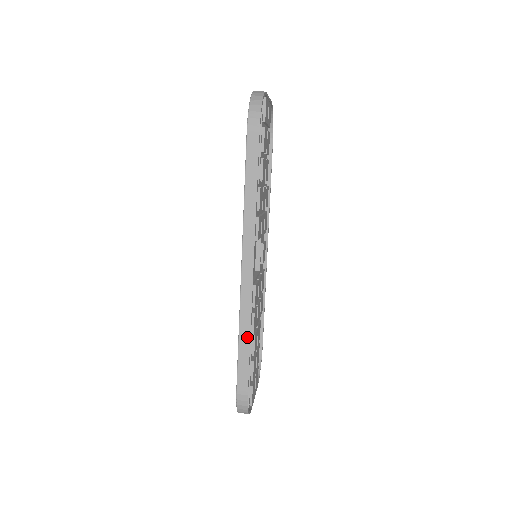
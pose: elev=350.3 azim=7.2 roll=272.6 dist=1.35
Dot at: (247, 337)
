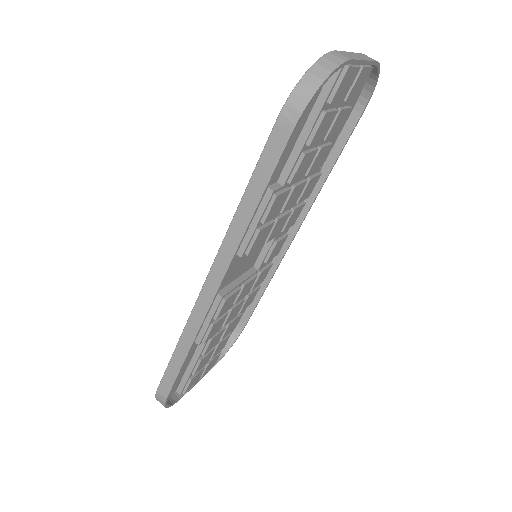
Dot at: (184, 352)
